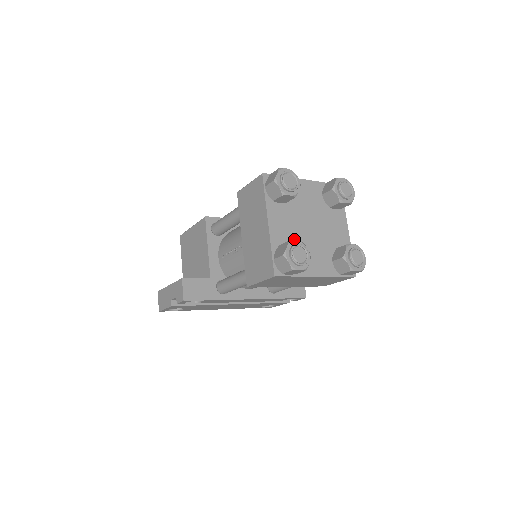
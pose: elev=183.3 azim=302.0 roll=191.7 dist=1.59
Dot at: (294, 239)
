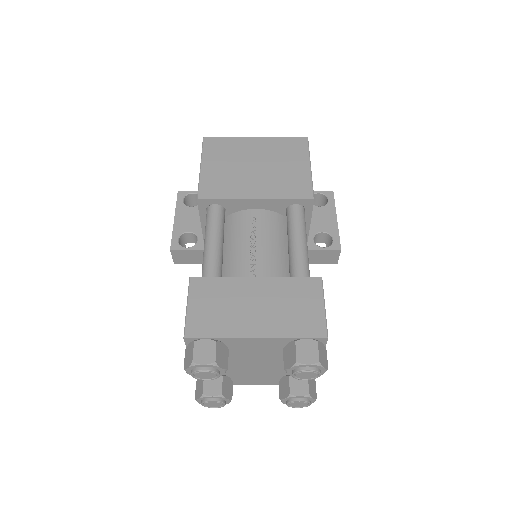
Dot at: (228, 370)
